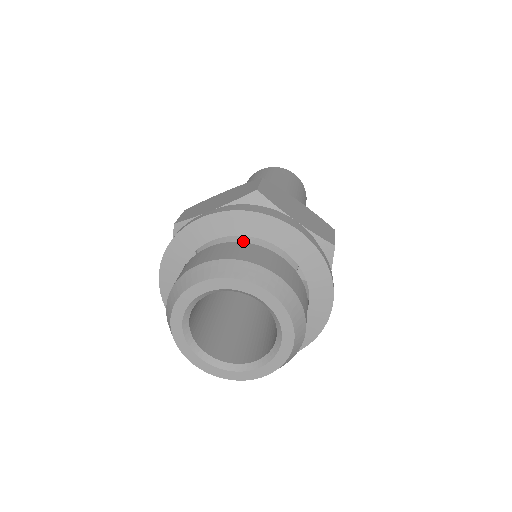
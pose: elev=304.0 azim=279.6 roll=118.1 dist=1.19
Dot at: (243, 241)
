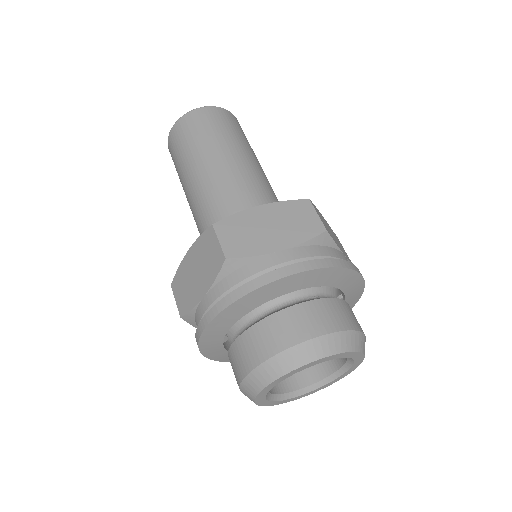
Dot at: (255, 309)
